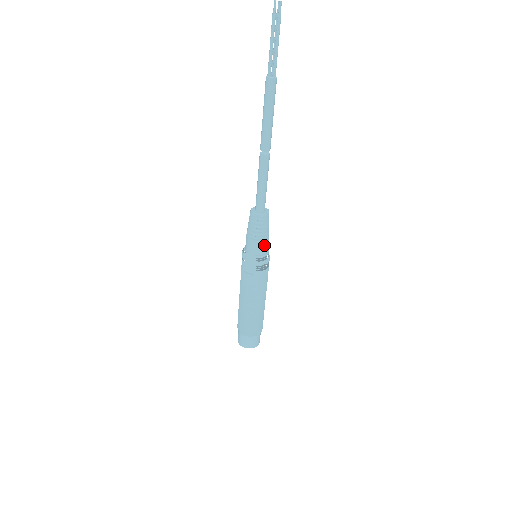
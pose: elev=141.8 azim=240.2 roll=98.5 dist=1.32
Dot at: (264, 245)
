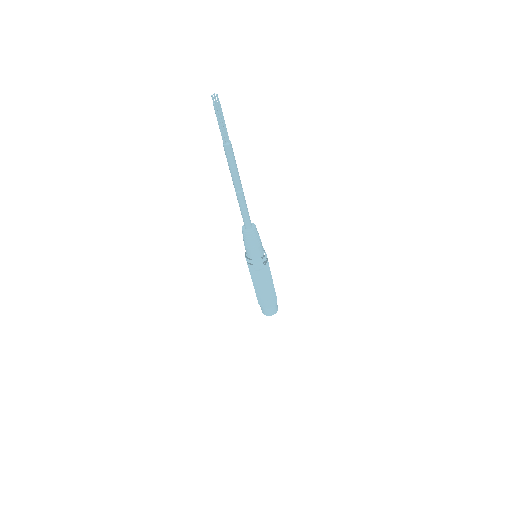
Dot at: (262, 246)
